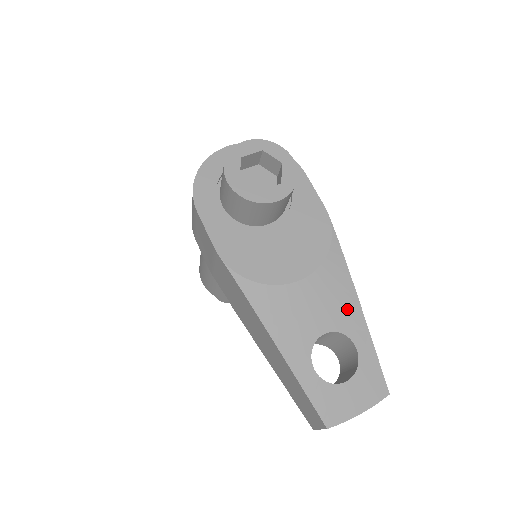
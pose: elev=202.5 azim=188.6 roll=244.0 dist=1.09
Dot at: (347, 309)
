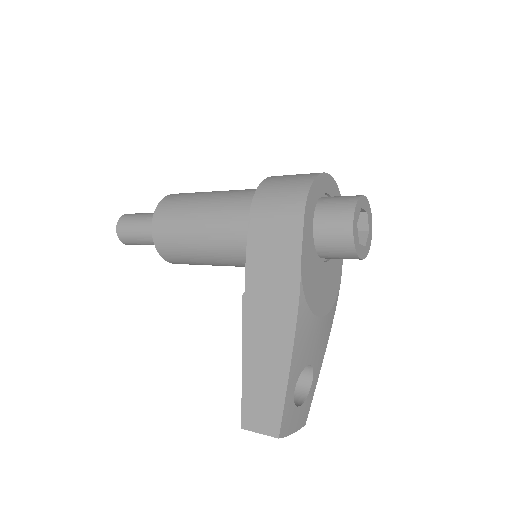
Dot at: (321, 352)
